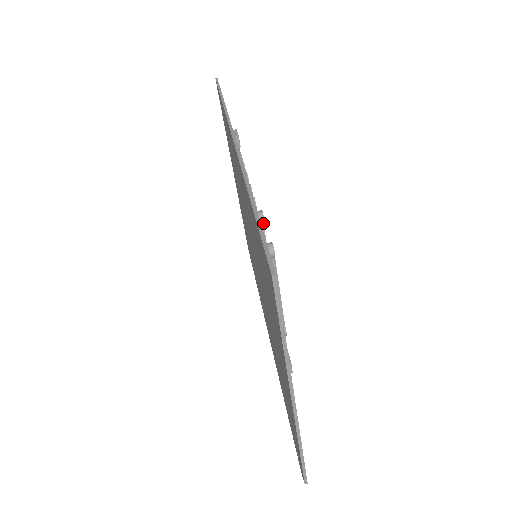
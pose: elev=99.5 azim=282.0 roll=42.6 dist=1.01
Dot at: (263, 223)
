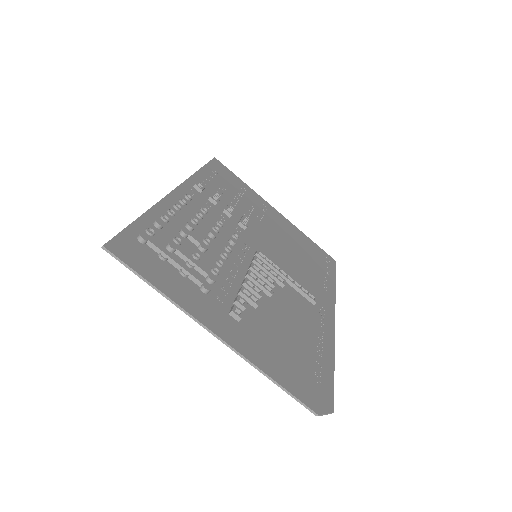
Dot at: (160, 226)
